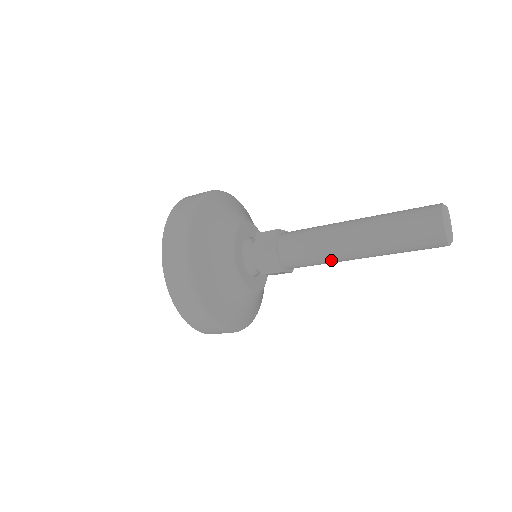
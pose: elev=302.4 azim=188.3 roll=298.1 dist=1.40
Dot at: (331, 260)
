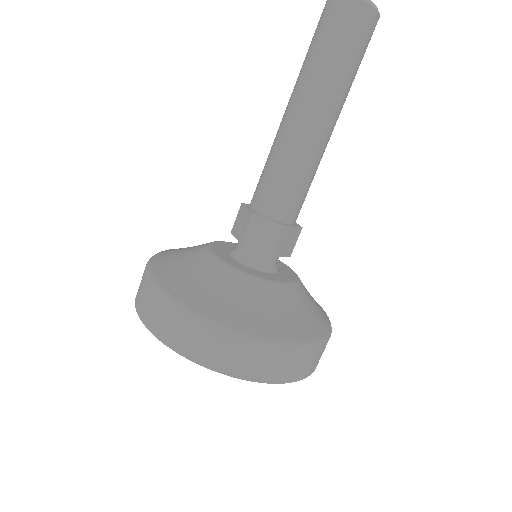
Dot at: (309, 159)
